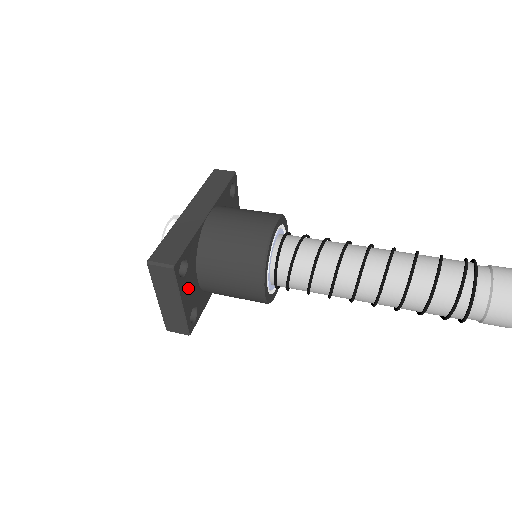
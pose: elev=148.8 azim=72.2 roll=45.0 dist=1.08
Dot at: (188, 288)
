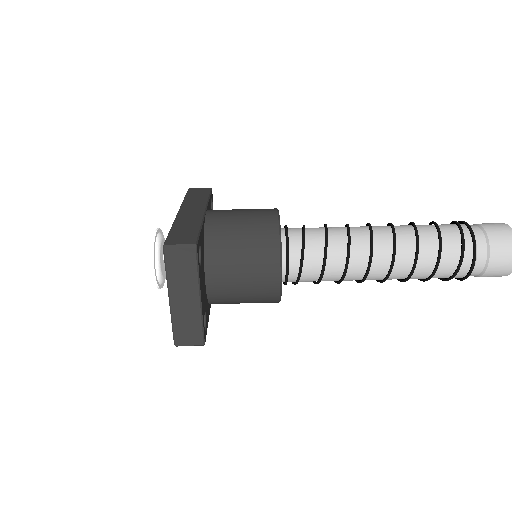
Dot at: (202, 283)
